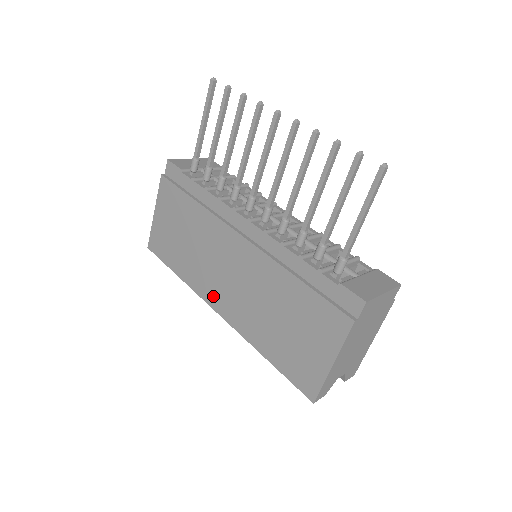
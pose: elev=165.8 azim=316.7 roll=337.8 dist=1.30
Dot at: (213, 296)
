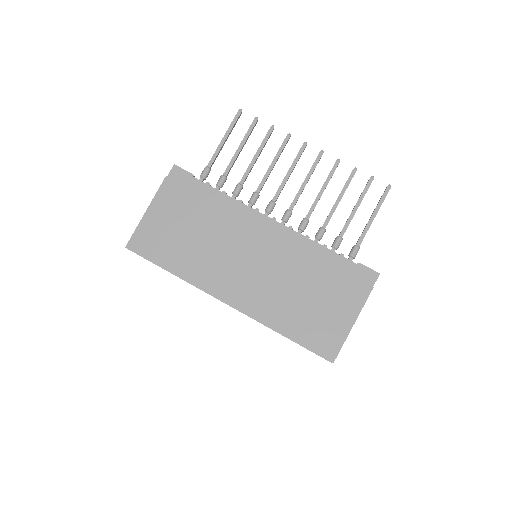
Dot at: (222, 288)
